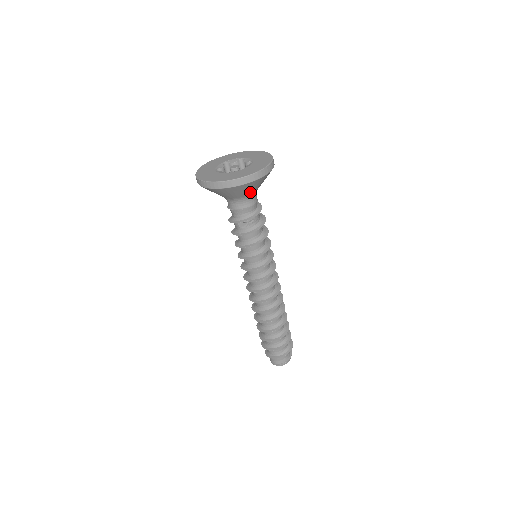
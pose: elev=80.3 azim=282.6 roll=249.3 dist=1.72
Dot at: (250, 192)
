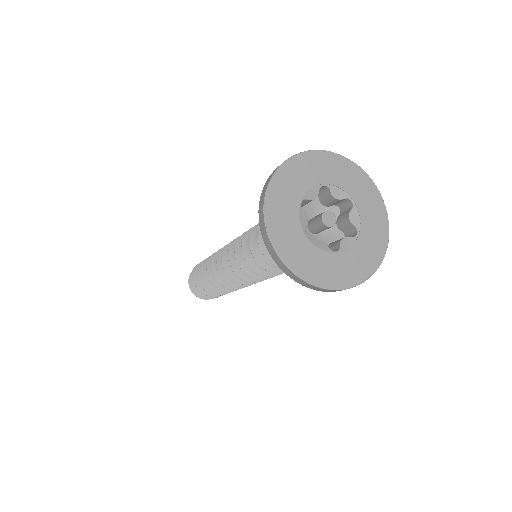
Dot at: occluded
